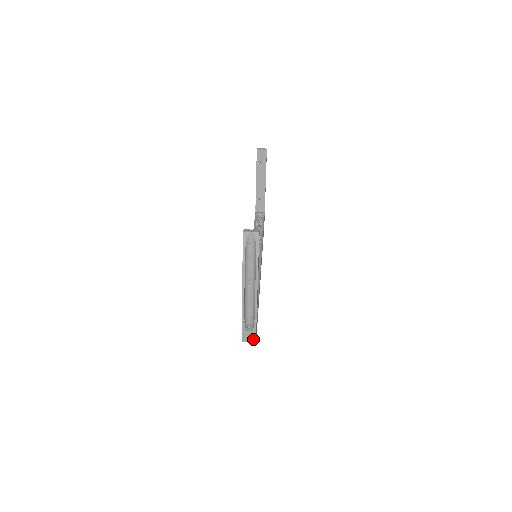
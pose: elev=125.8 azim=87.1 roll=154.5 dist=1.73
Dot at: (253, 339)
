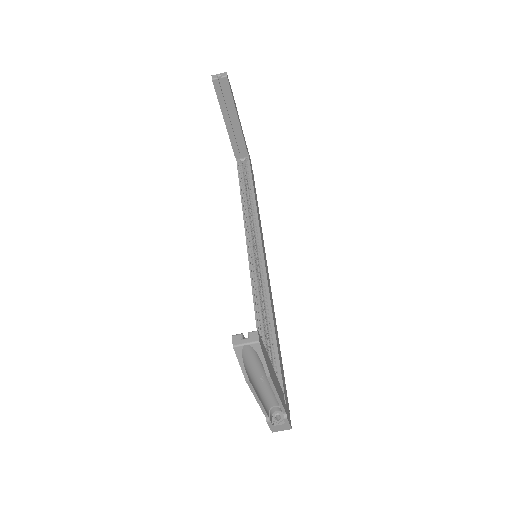
Dot at: (287, 428)
